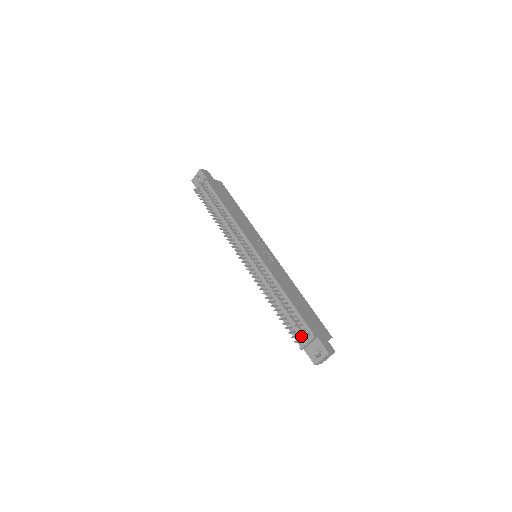
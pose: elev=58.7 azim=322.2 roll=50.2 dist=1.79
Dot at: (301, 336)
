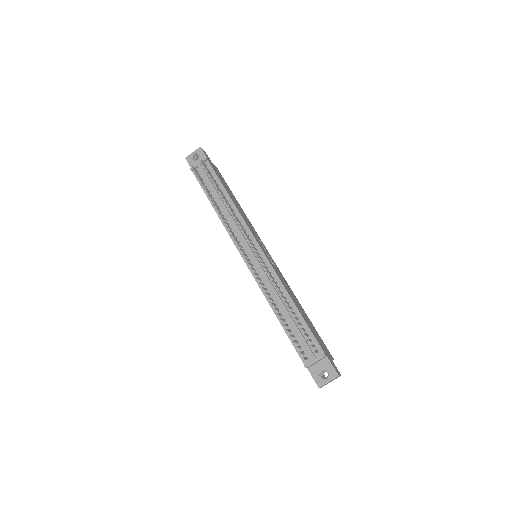
Dot at: (309, 352)
